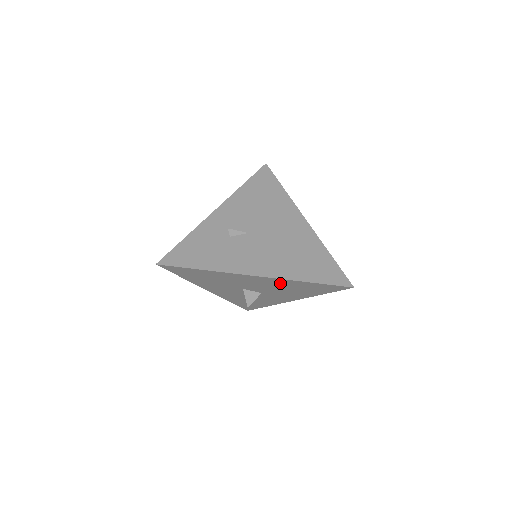
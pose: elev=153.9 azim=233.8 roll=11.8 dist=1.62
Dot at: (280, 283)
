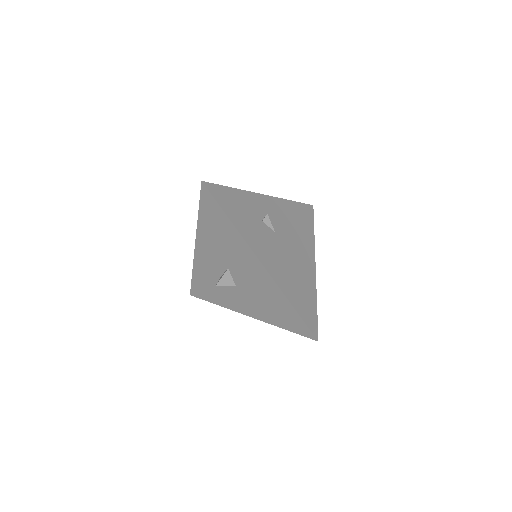
Dot at: (268, 288)
